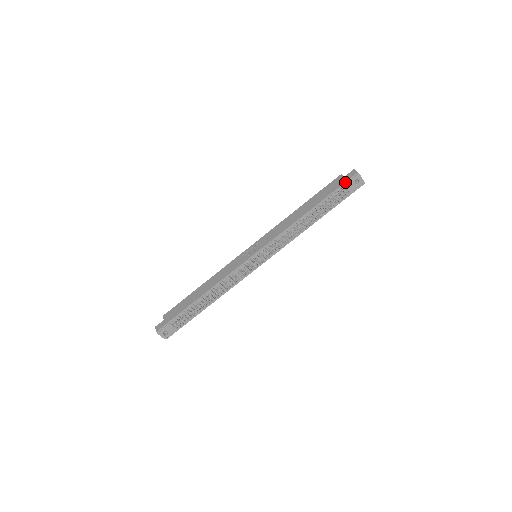
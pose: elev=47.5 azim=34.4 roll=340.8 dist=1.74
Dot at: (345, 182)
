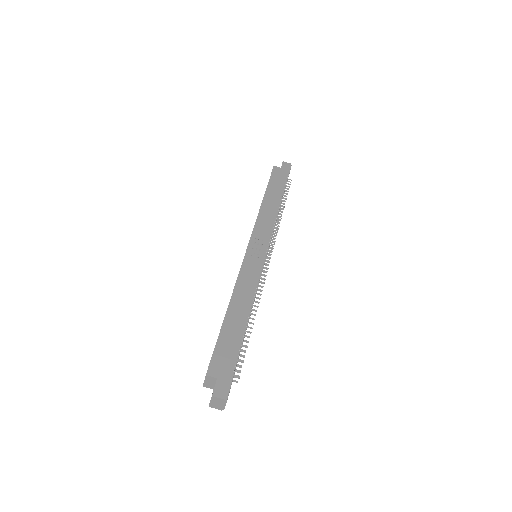
Dot at: (288, 172)
